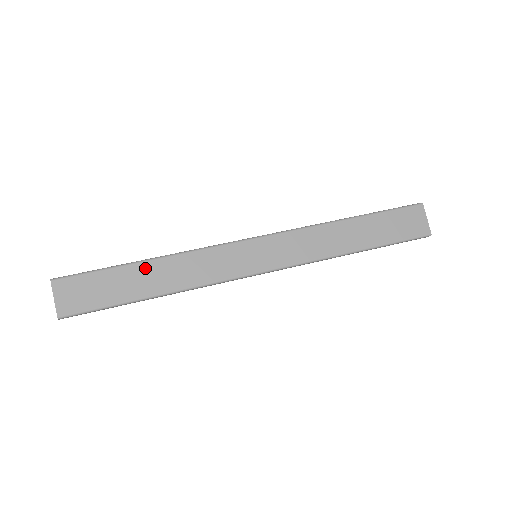
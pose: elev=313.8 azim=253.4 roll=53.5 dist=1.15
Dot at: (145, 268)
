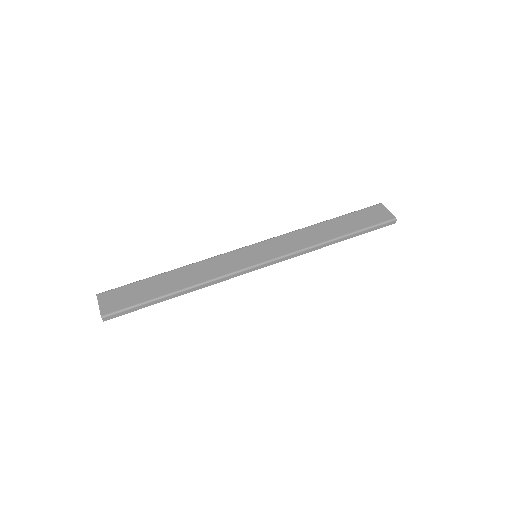
Dot at: (169, 275)
